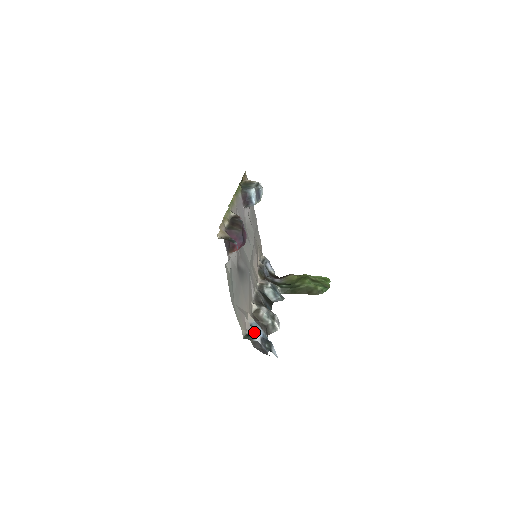
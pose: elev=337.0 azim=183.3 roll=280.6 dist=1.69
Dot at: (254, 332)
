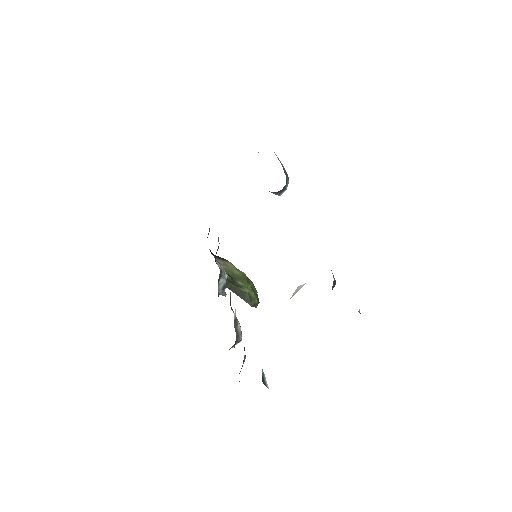
Dot at: (263, 373)
